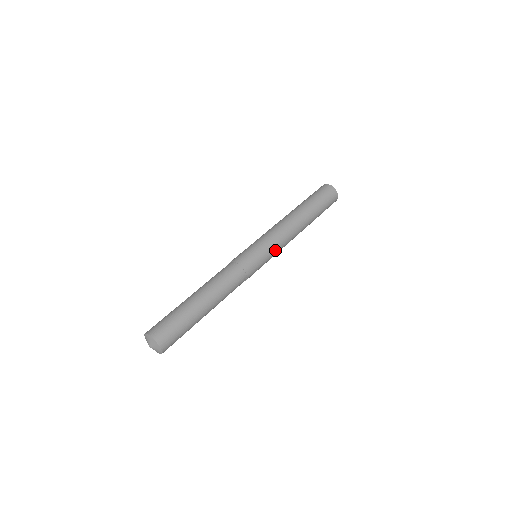
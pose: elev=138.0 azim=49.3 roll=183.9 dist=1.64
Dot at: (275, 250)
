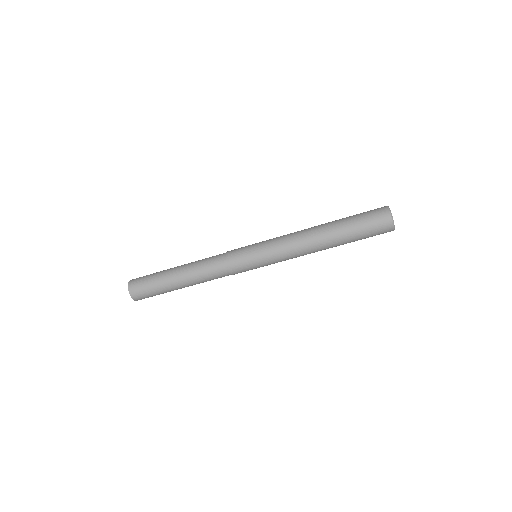
Dot at: (273, 260)
